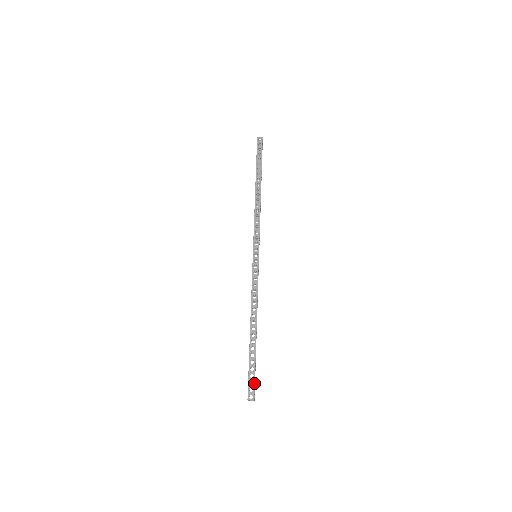
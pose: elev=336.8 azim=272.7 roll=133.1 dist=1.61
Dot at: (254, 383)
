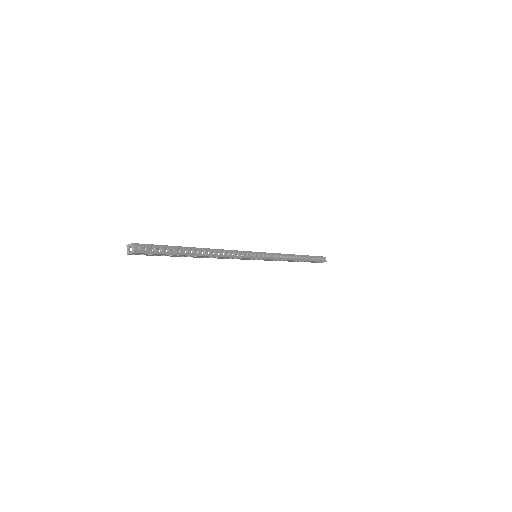
Dot at: (151, 244)
